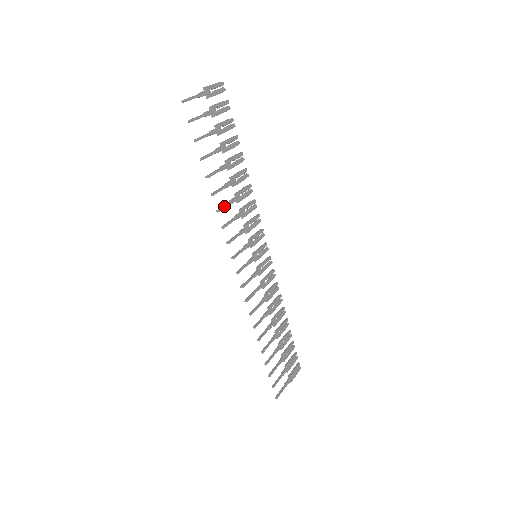
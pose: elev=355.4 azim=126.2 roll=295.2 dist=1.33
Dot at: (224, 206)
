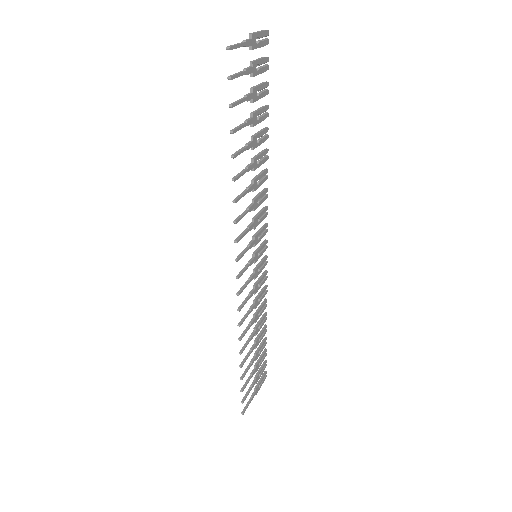
Dot at: (241, 195)
